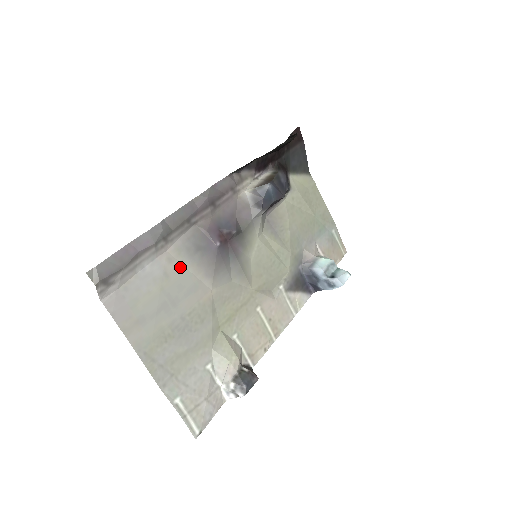
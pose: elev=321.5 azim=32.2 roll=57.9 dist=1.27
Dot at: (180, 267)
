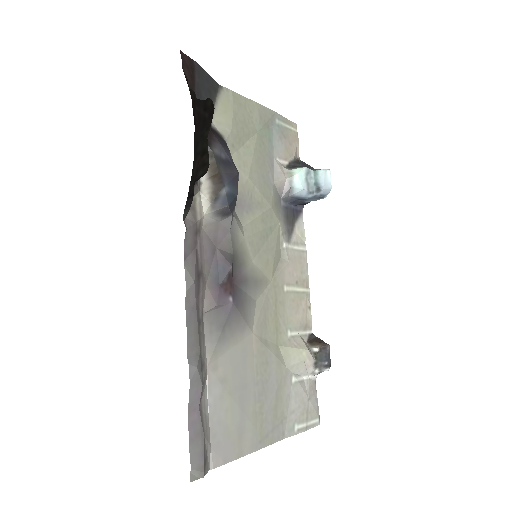
Dot at: (224, 358)
